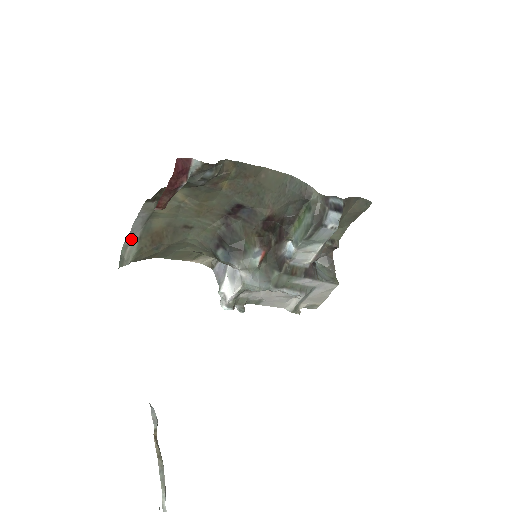
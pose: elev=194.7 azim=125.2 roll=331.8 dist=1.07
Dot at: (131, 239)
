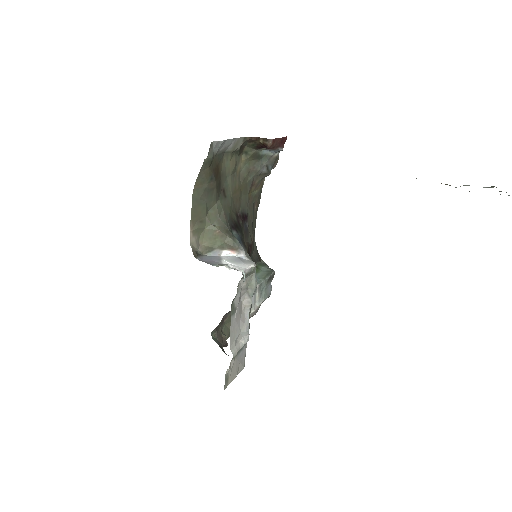
Dot at: (215, 147)
